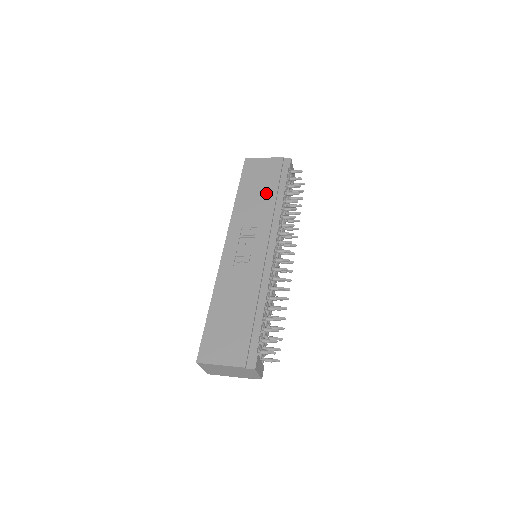
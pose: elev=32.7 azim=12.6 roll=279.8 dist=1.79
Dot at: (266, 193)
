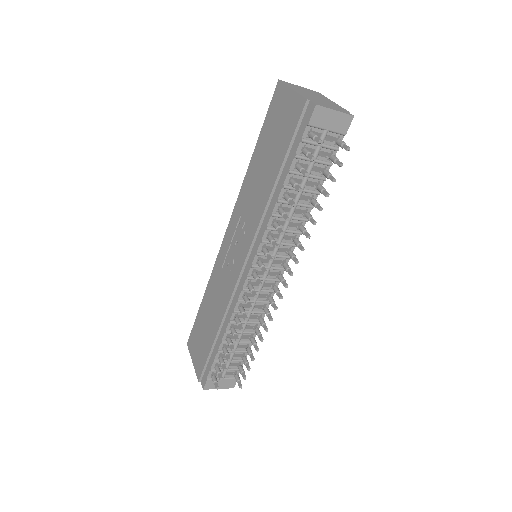
Dot at: (269, 171)
